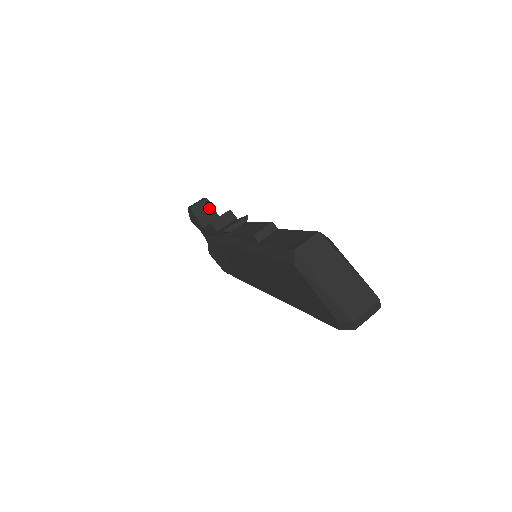
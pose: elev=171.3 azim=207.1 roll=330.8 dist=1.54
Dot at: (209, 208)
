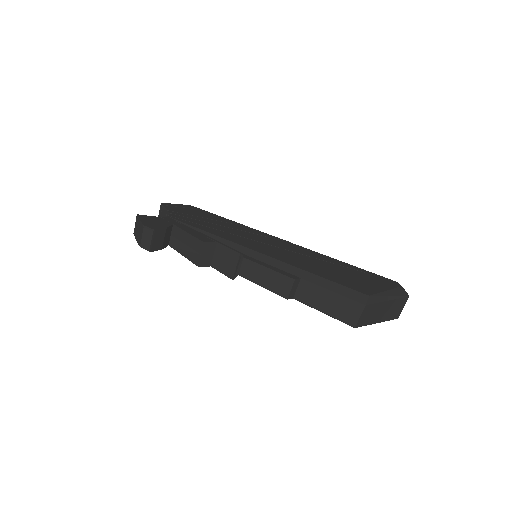
Dot at: (162, 233)
